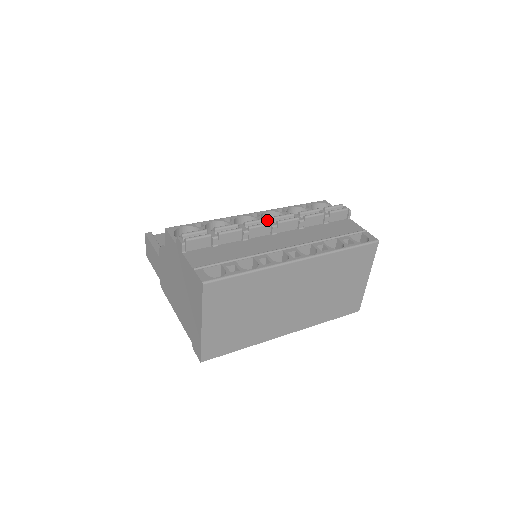
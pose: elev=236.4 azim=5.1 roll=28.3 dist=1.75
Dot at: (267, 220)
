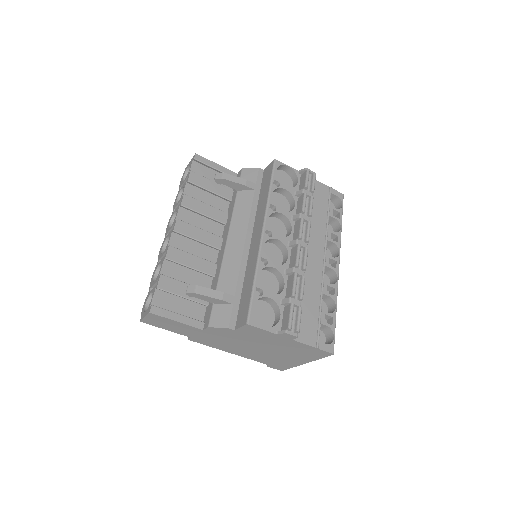
Dot at: (298, 244)
